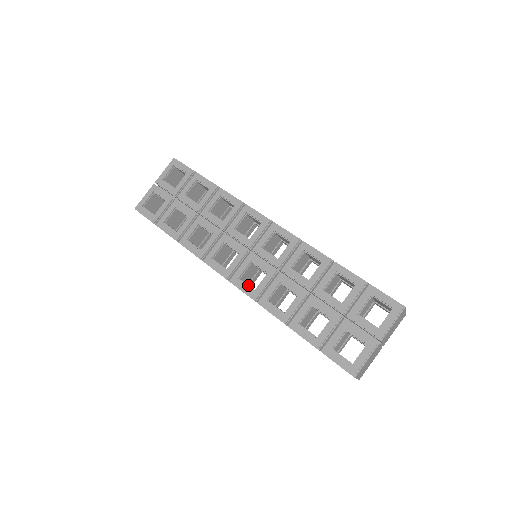
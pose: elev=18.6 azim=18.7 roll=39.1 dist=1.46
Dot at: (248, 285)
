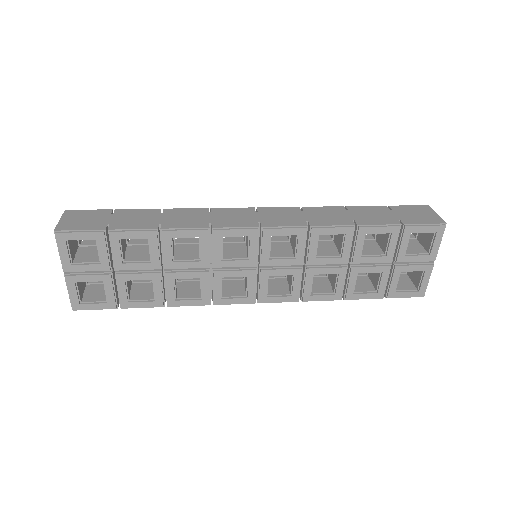
Dot at: occluded
